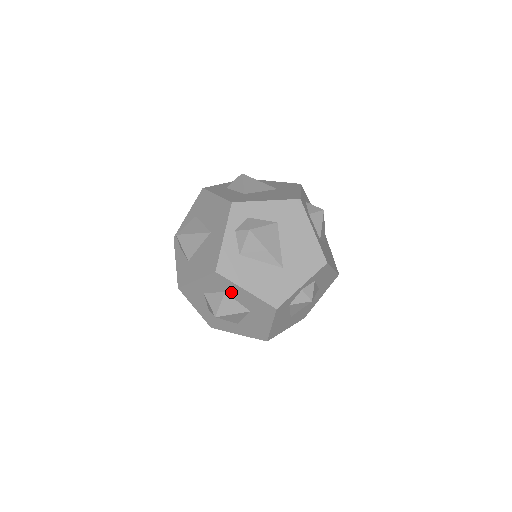
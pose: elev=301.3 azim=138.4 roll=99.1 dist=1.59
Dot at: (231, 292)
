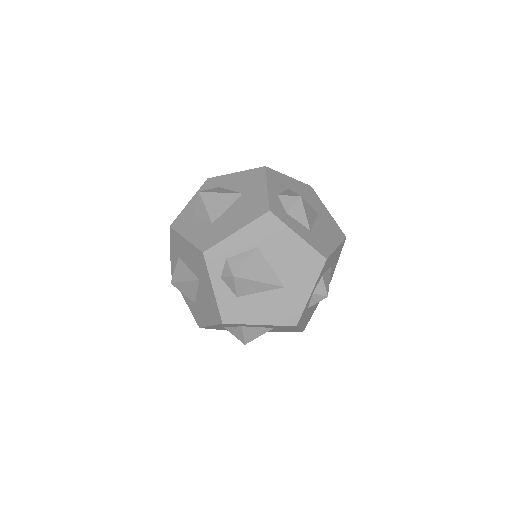
Dot at: (247, 326)
